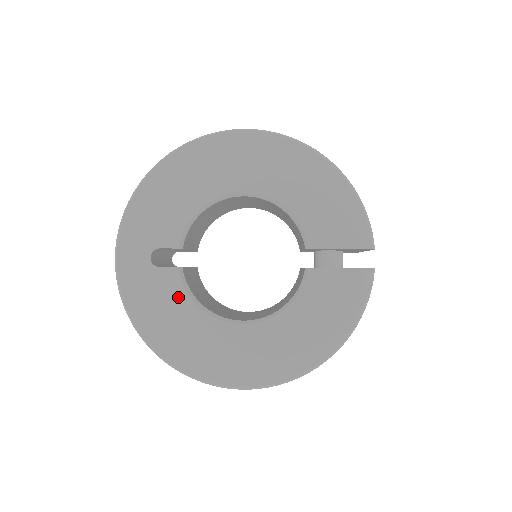
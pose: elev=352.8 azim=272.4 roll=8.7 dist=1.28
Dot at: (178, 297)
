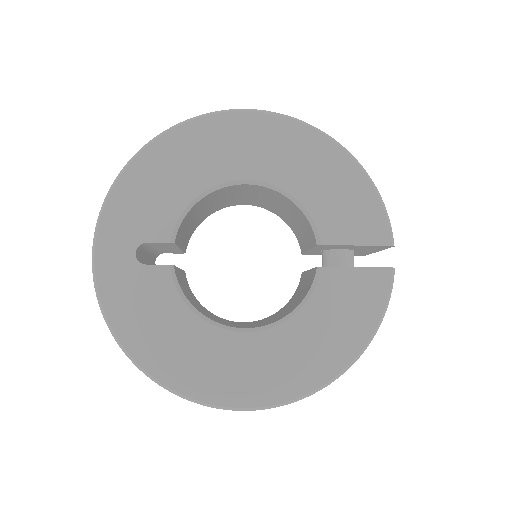
Dot at: (168, 300)
